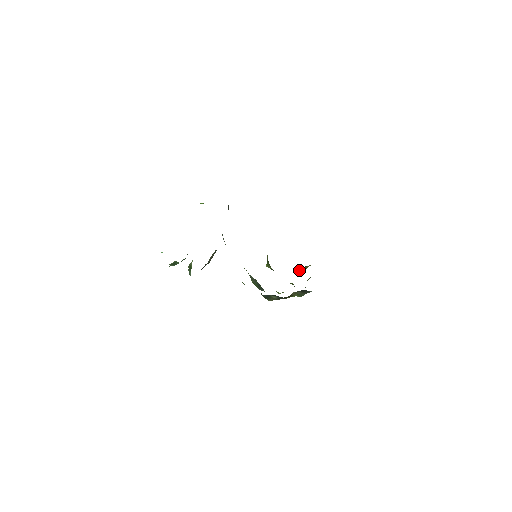
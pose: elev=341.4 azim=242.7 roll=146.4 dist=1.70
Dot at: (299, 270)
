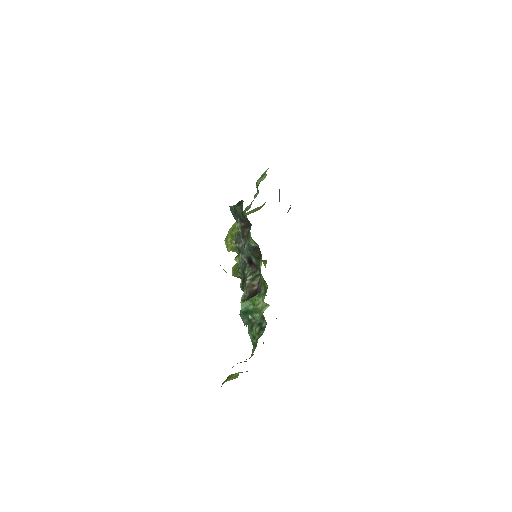
Dot at: occluded
